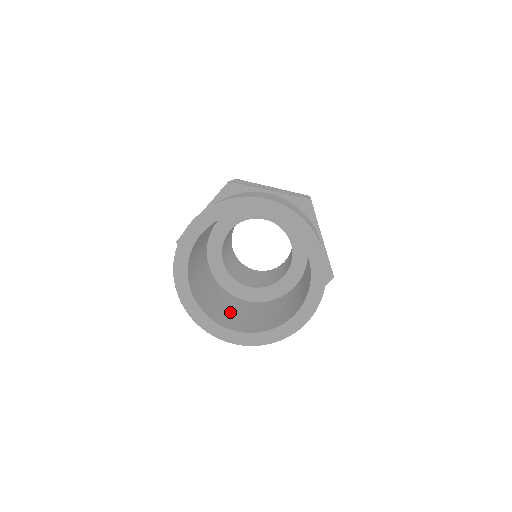
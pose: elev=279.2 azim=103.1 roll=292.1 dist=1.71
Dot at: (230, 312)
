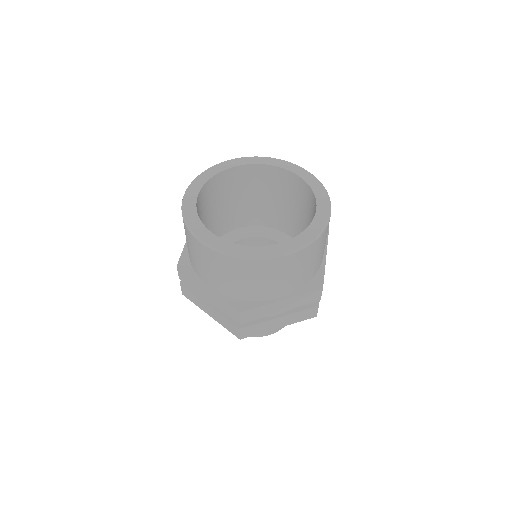
Dot at: occluded
